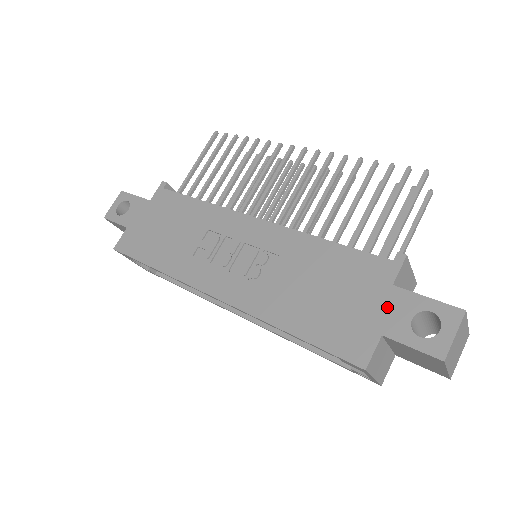
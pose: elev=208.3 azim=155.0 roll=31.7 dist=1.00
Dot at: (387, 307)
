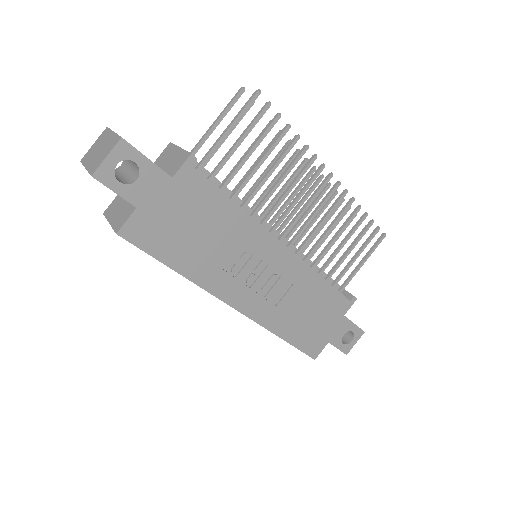
Dot at: (337, 328)
